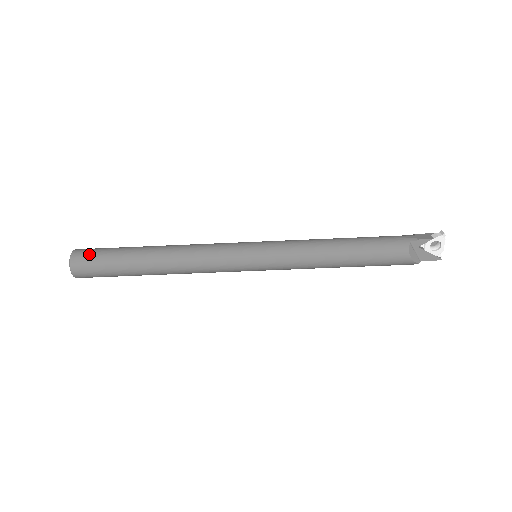
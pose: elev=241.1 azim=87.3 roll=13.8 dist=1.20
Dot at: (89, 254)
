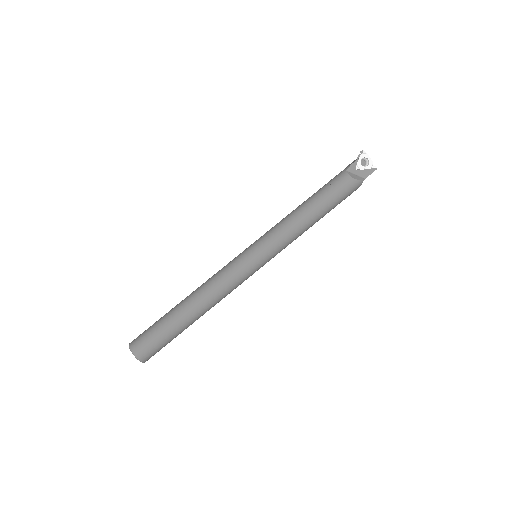
Dot at: (141, 336)
